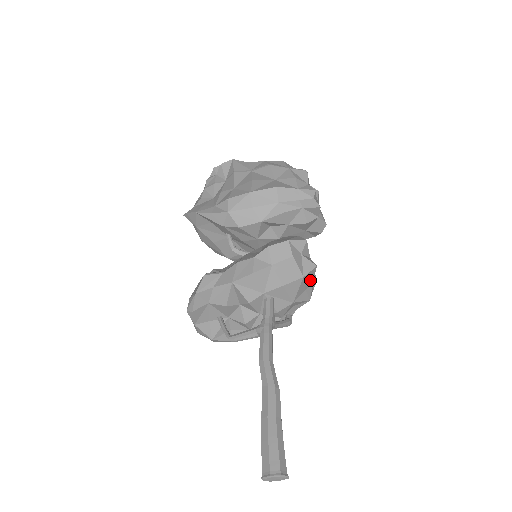
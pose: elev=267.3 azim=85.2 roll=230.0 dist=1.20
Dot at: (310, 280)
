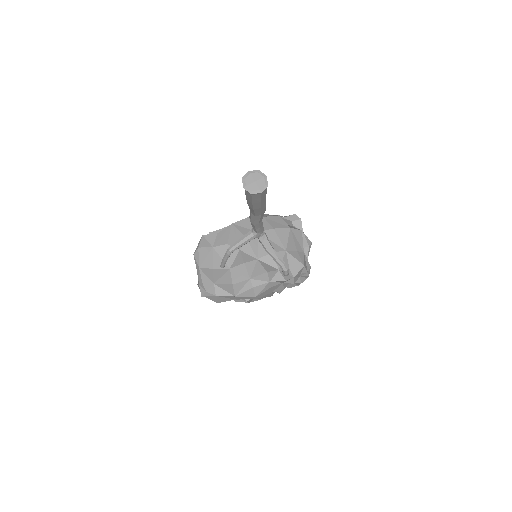
Dot at: (300, 246)
